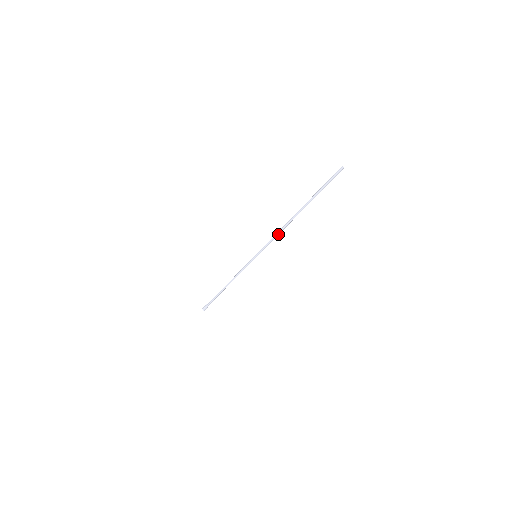
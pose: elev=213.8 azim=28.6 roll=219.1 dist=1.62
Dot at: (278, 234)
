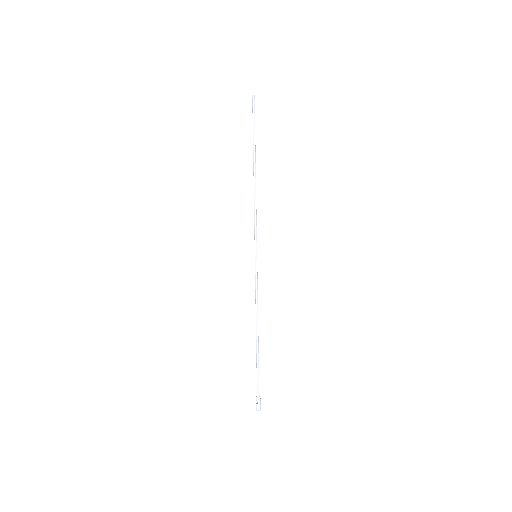
Dot at: occluded
